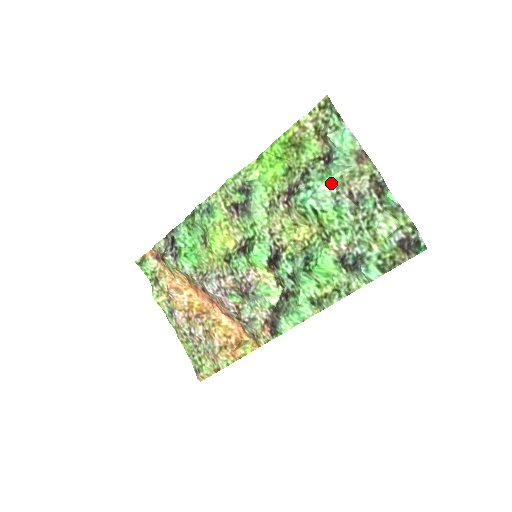
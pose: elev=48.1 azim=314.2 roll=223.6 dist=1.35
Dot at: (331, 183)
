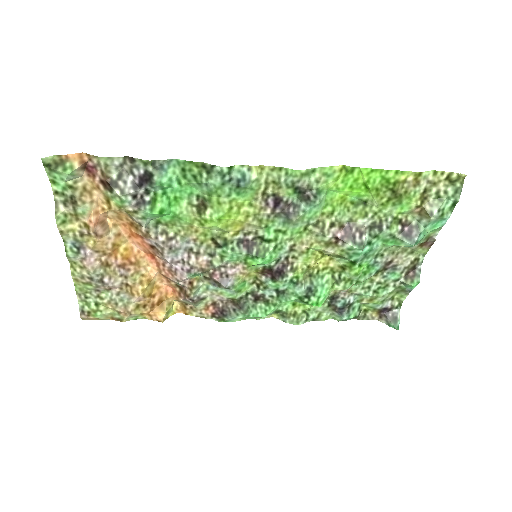
Dot at: (387, 247)
